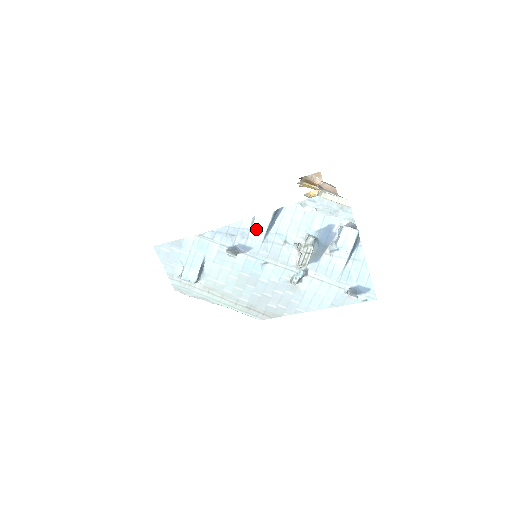
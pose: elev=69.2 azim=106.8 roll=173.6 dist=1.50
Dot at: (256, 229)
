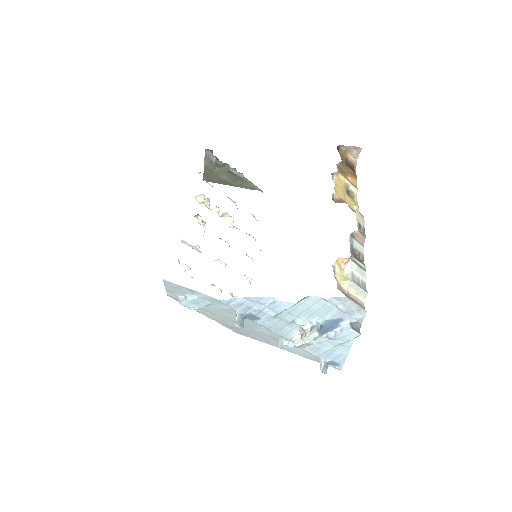
Dot at: (273, 308)
